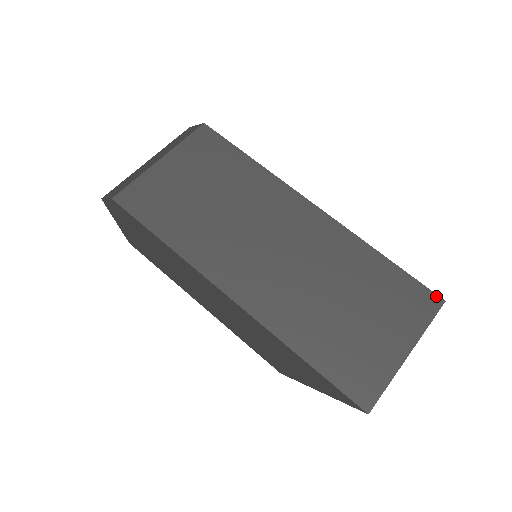
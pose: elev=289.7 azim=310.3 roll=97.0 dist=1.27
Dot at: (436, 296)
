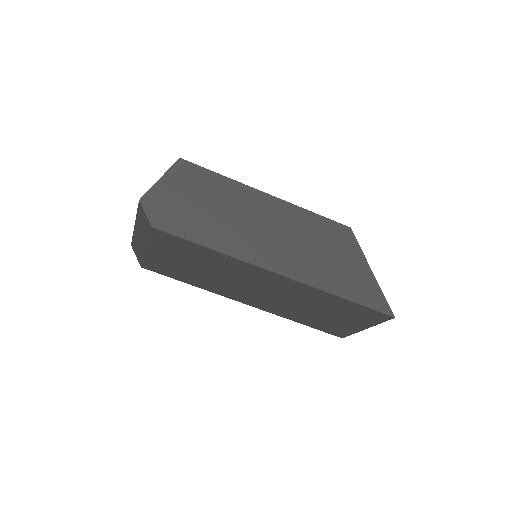
Dot at: (387, 316)
